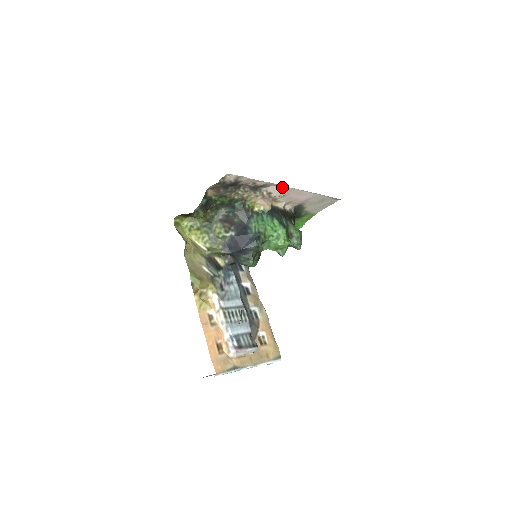
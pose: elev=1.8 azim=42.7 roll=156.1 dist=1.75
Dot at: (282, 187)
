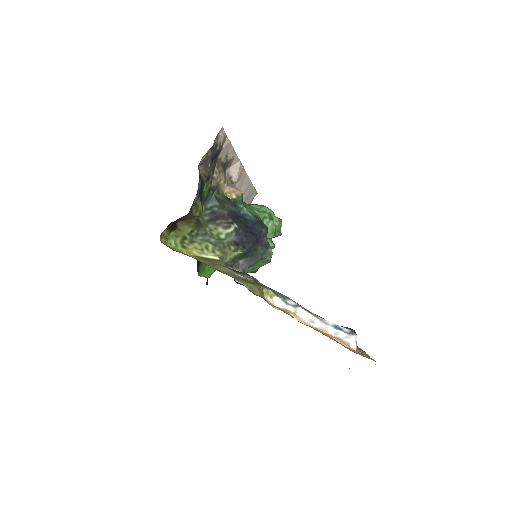
Dot at: (240, 165)
